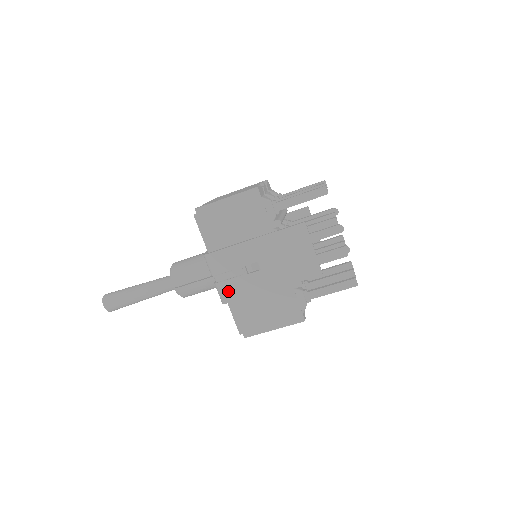
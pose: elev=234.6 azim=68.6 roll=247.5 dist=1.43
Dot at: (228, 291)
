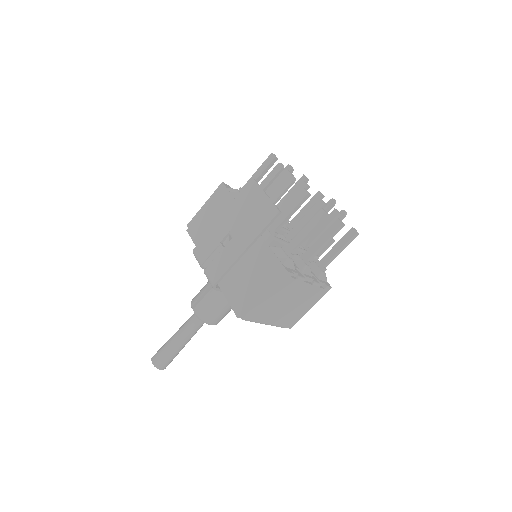
Dot at: (213, 272)
